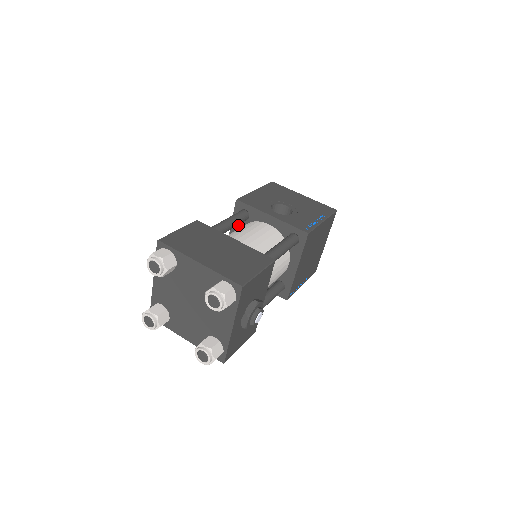
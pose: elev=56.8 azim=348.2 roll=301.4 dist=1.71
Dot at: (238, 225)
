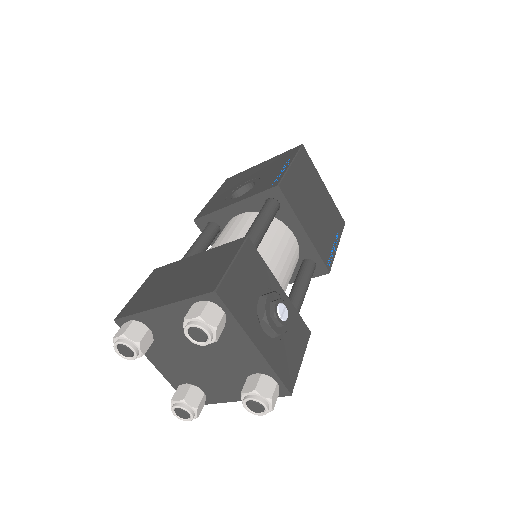
Dot at: occluded
